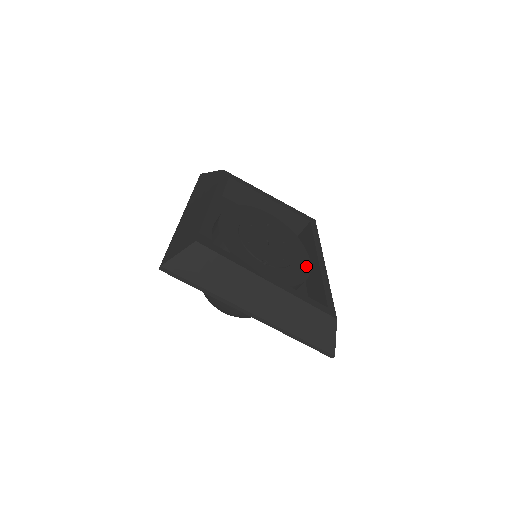
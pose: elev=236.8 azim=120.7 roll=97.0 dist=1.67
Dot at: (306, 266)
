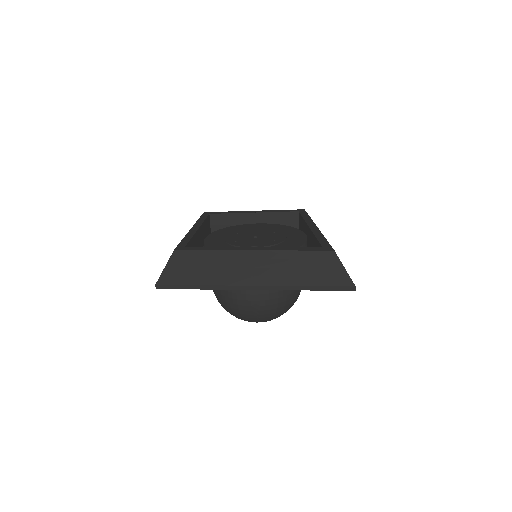
Dot at: (301, 238)
